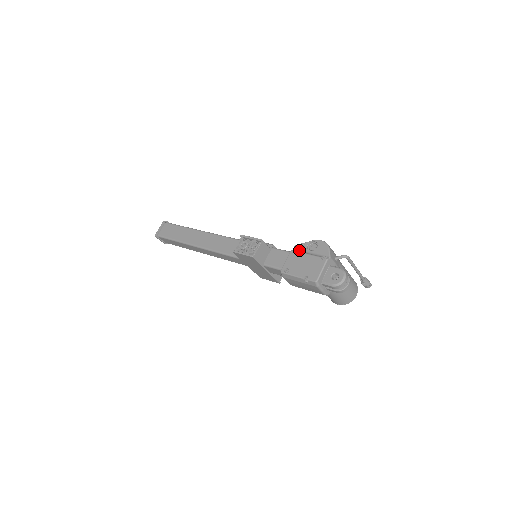
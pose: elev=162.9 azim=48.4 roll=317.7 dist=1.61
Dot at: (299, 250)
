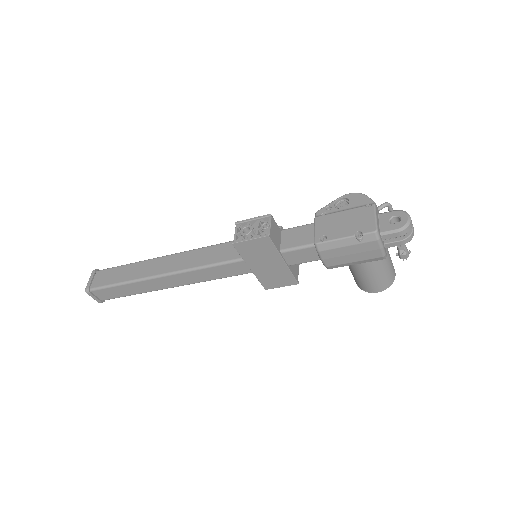
Dot at: (326, 213)
